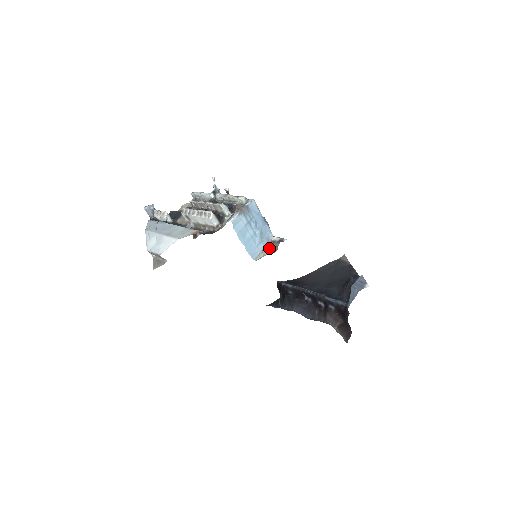
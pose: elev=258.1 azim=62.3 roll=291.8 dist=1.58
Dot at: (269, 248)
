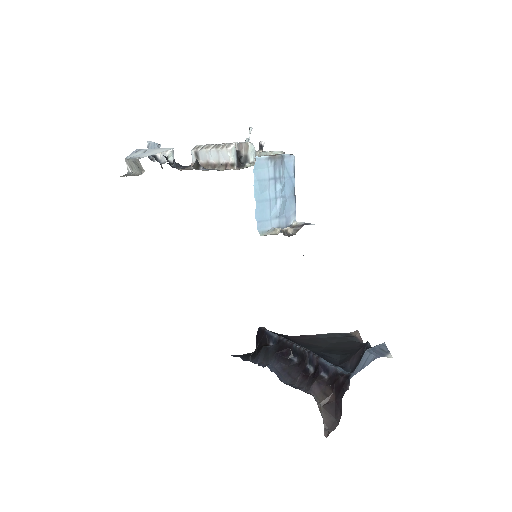
Dot at: (285, 229)
